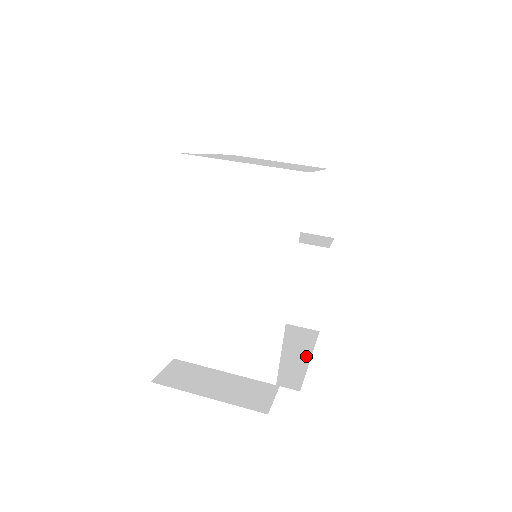
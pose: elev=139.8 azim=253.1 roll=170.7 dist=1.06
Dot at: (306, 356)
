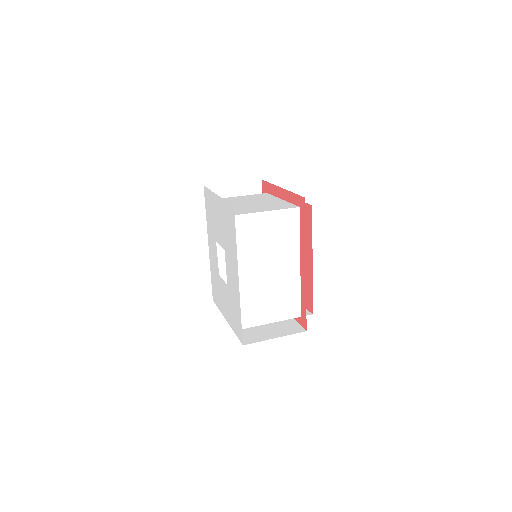
Dot at: occluded
